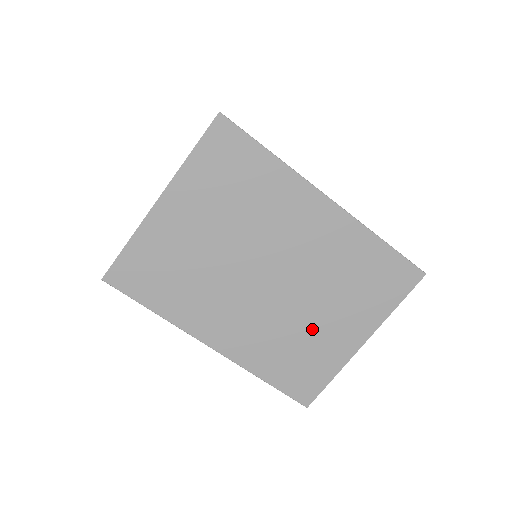
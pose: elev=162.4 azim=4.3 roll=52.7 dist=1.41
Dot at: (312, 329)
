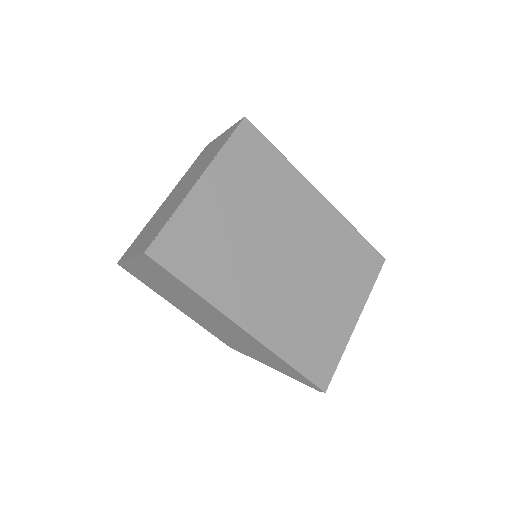
Dot at: (321, 307)
